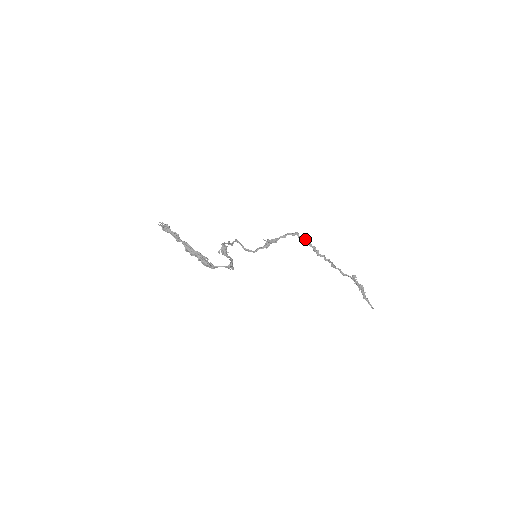
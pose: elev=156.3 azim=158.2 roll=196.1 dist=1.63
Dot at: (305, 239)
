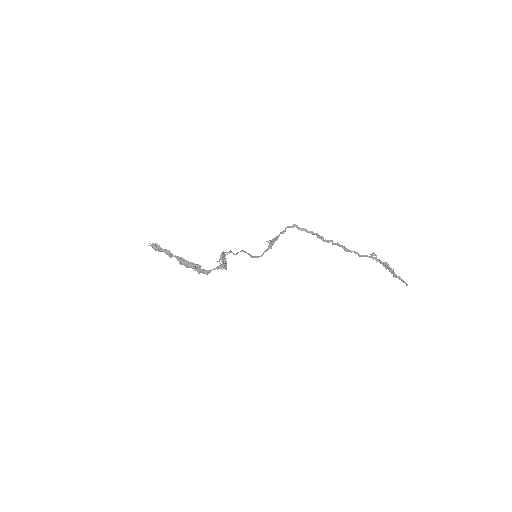
Dot at: occluded
